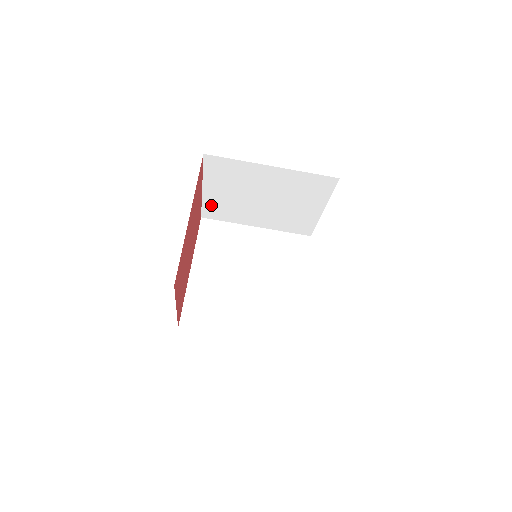
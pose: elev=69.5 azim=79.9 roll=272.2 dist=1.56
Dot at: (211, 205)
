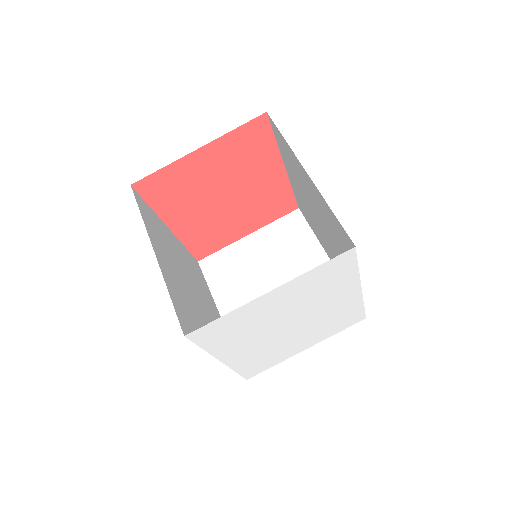
Dot at: (227, 256)
